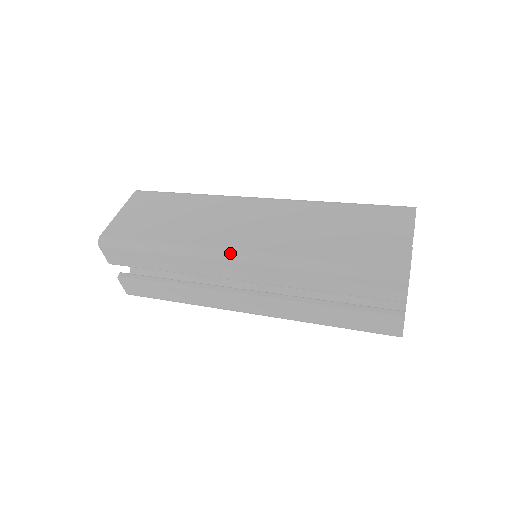
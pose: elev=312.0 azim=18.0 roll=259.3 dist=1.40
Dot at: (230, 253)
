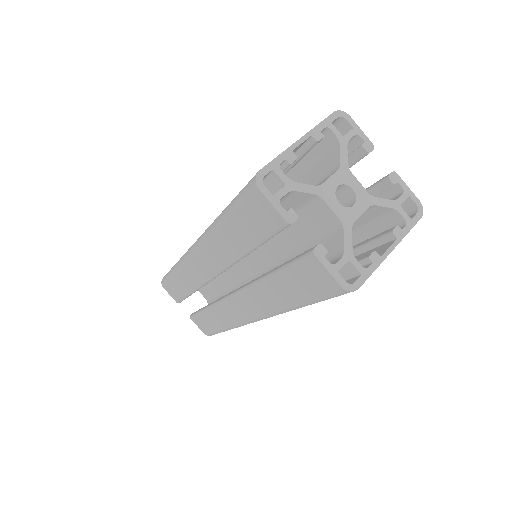
Dot at: (191, 247)
